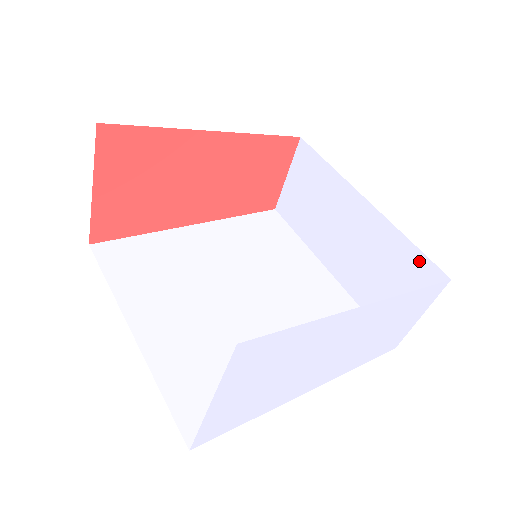
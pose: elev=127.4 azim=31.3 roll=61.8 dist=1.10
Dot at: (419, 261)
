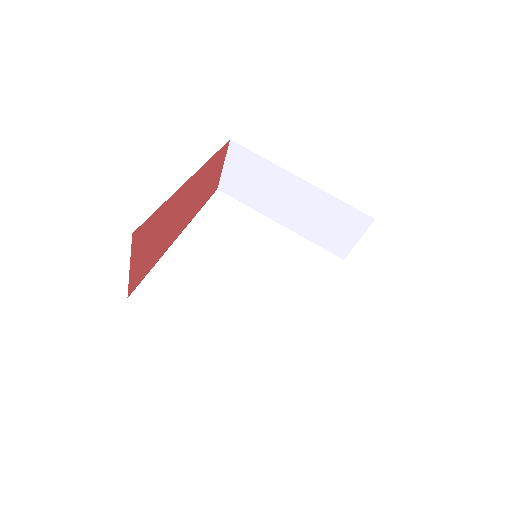
Dot at: (351, 212)
